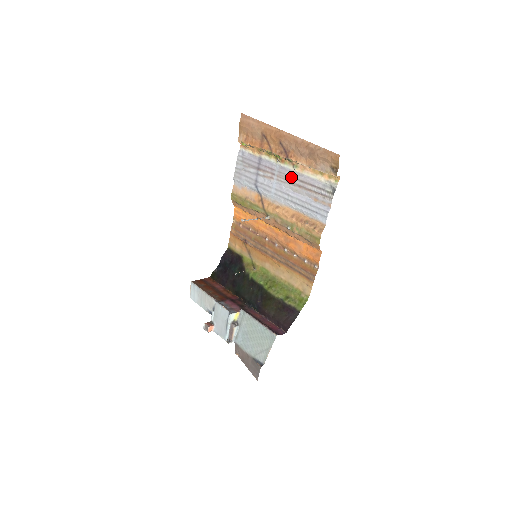
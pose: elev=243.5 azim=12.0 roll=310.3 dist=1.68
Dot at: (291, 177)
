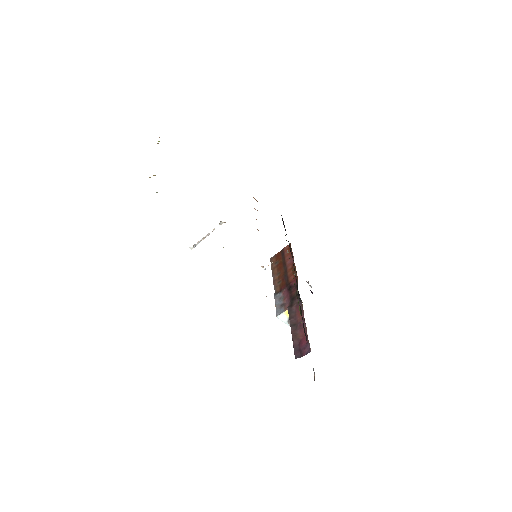
Dot at: occluded
